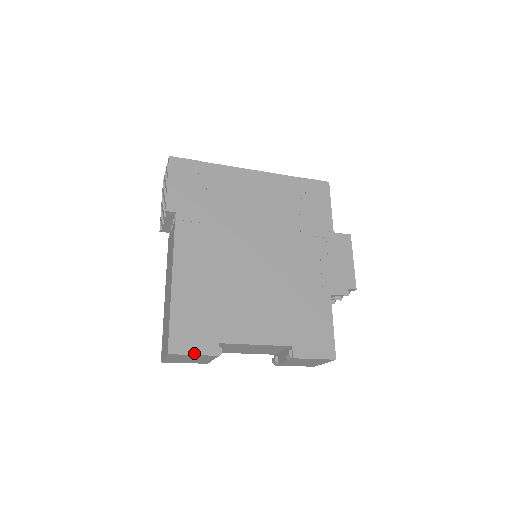
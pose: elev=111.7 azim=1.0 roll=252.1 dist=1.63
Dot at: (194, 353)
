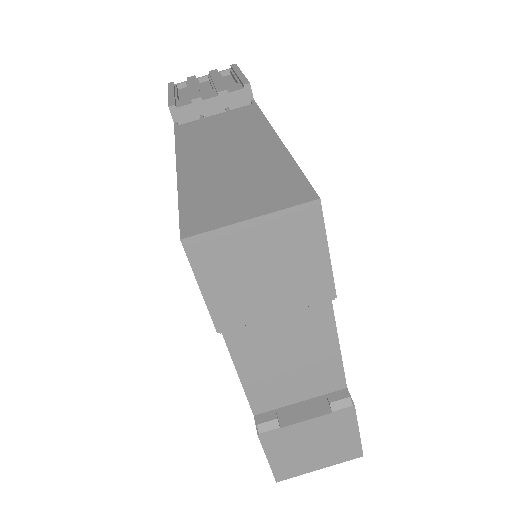
Dot at: (328, 250)
